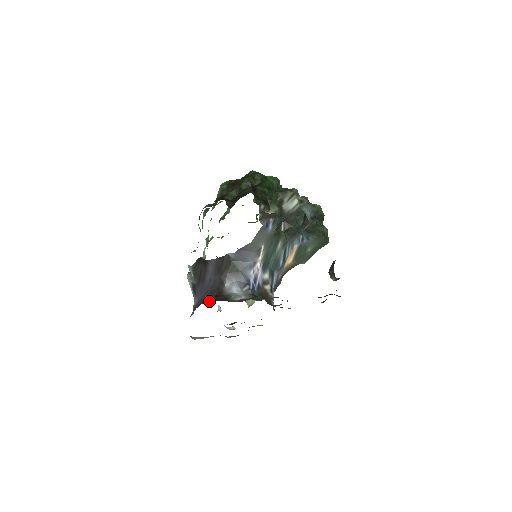
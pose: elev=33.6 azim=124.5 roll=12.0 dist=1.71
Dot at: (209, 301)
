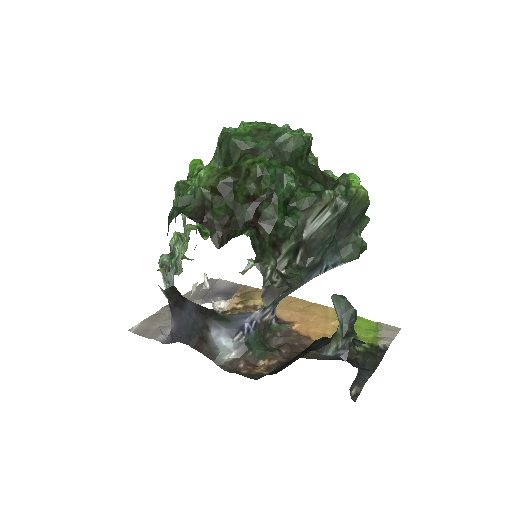
Dot at: (190, 346)
